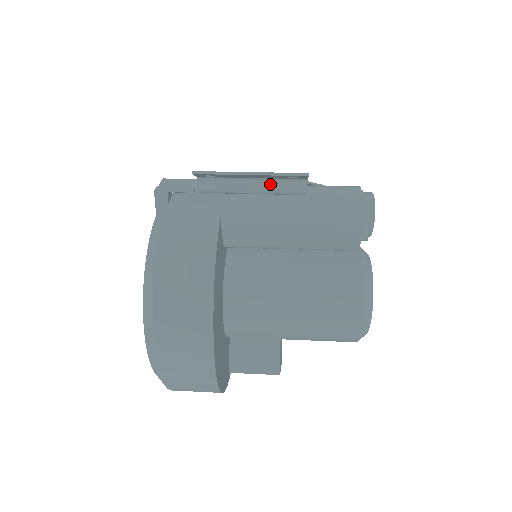
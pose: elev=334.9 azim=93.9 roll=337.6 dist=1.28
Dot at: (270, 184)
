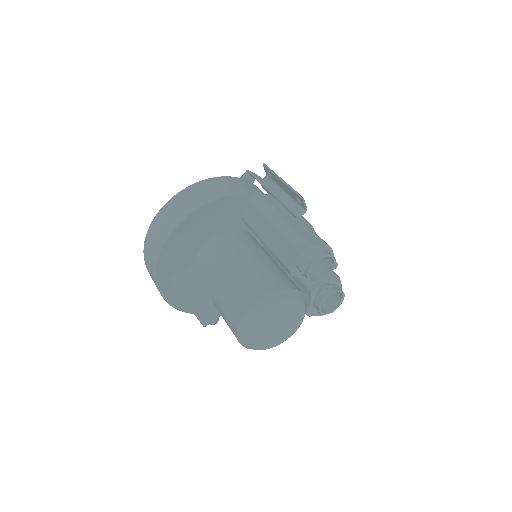
Dot at: (289, 200)
